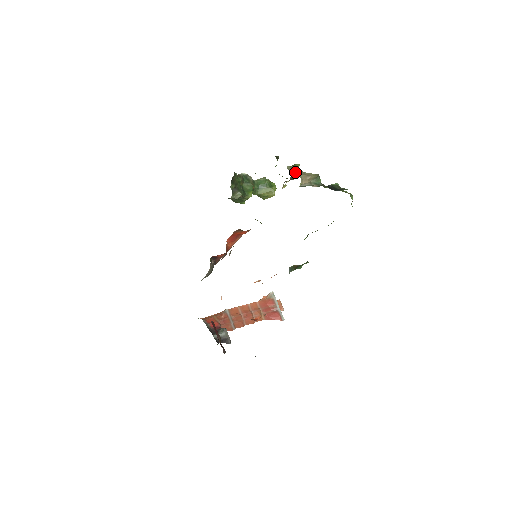
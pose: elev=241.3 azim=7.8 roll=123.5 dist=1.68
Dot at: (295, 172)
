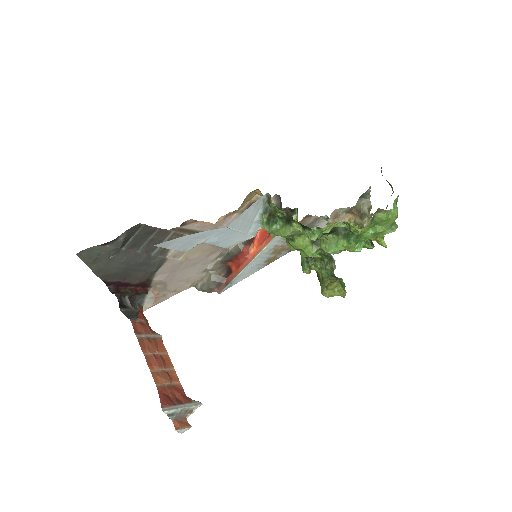
Dot at: occluded
